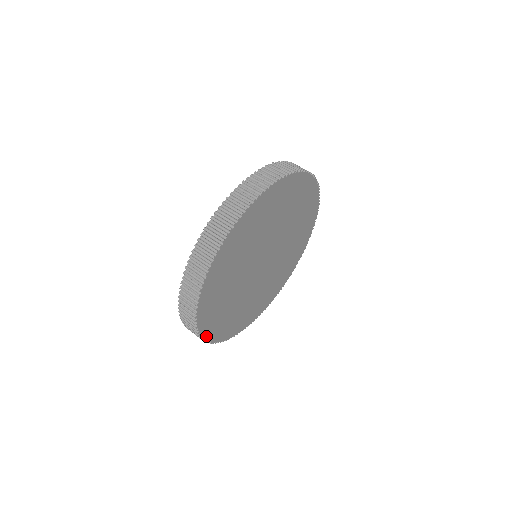
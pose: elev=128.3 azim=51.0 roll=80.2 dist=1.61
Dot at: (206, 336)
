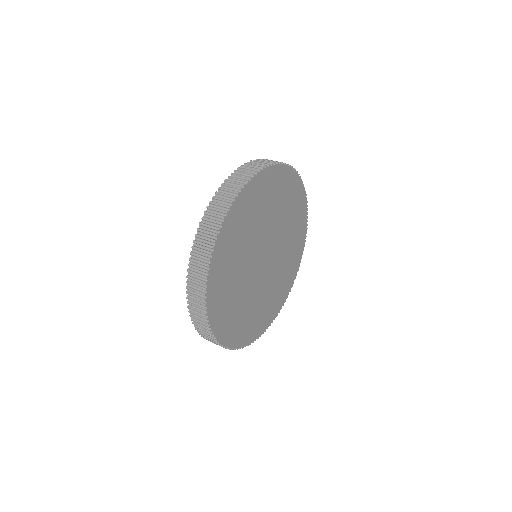
Dot at: (211, 270)
